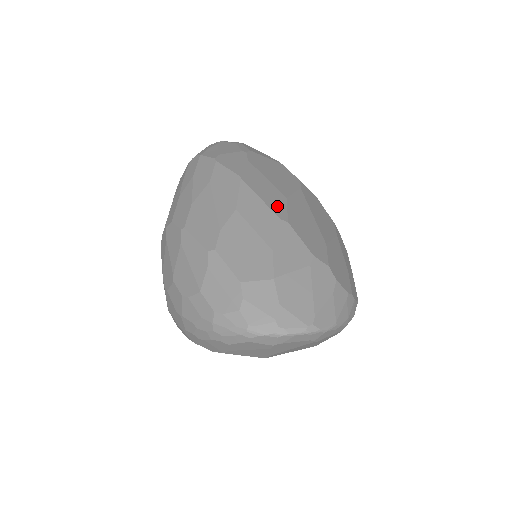
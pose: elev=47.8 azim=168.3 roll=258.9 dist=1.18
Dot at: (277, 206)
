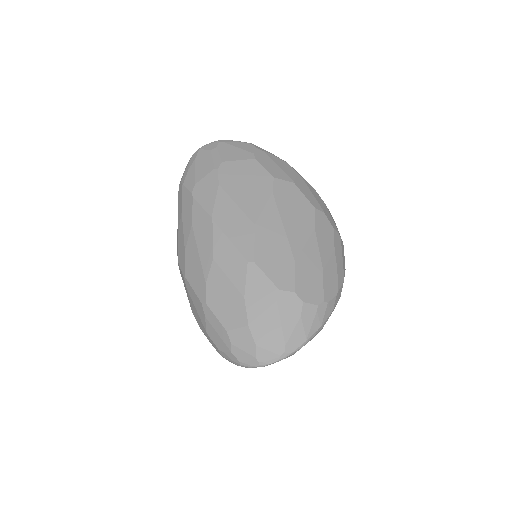
Dot at: (245, 243)
